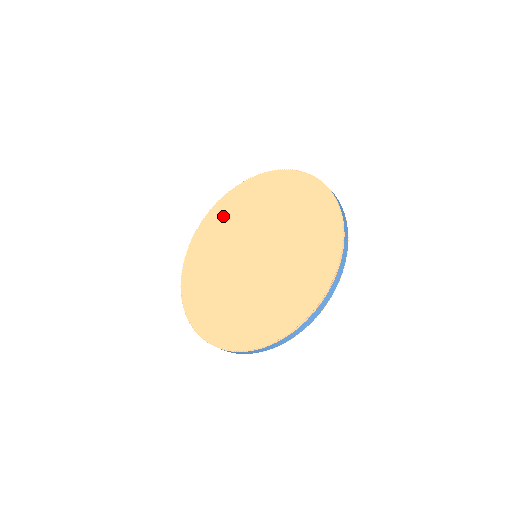
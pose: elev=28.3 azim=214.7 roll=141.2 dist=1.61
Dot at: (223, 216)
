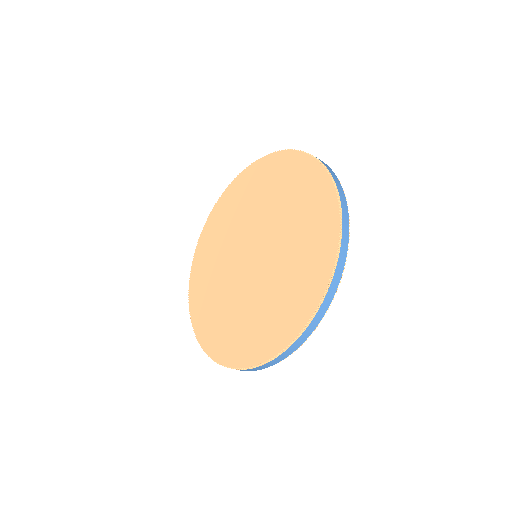
Dot at: (257, 181)
